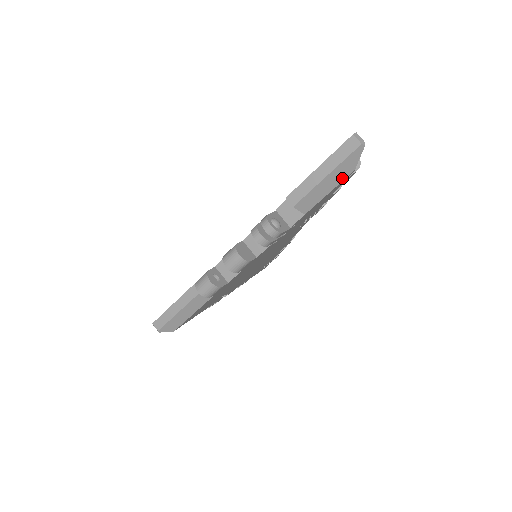
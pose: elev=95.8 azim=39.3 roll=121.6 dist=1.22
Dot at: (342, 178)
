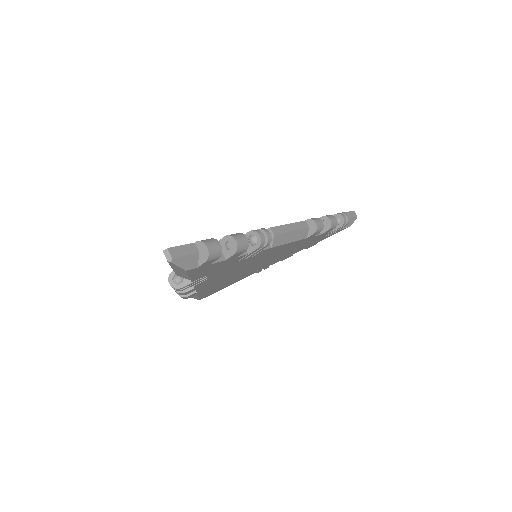
Dot at: (184, 272)
